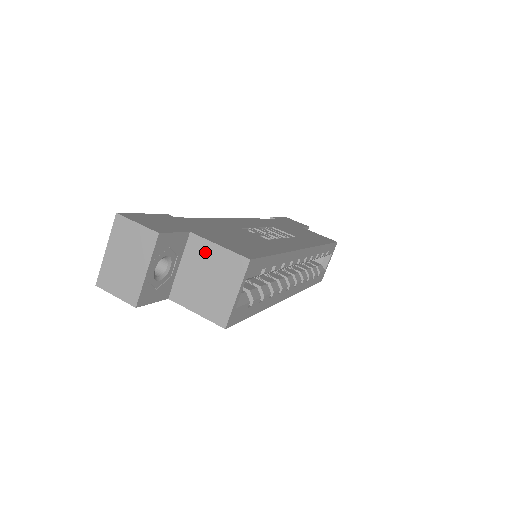
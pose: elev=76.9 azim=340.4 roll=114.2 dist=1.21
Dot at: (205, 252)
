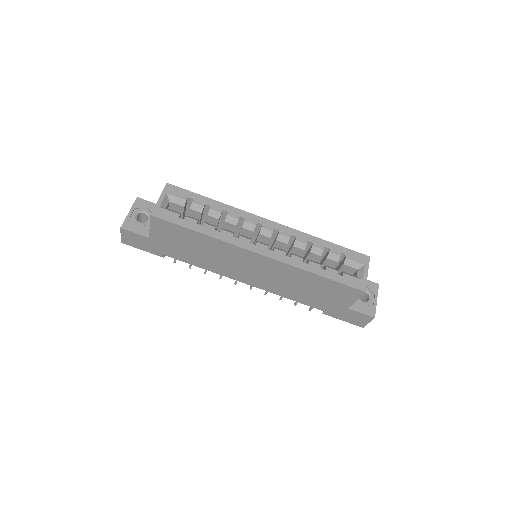
Dot at: occluded
